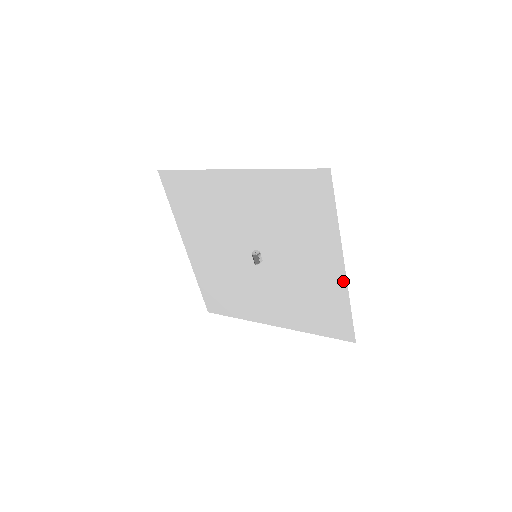
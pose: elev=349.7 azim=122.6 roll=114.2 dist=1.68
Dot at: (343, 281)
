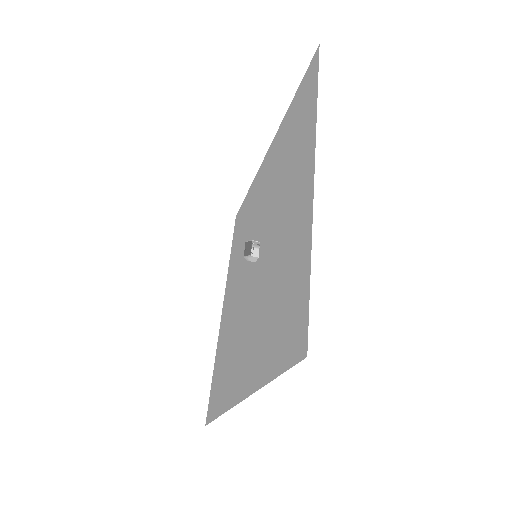
Dot at: (310, 199)
